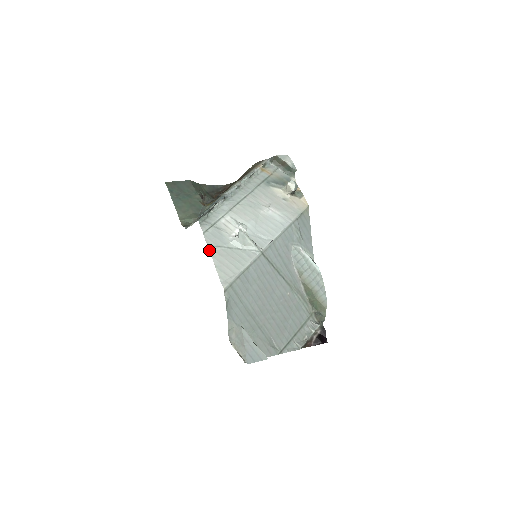
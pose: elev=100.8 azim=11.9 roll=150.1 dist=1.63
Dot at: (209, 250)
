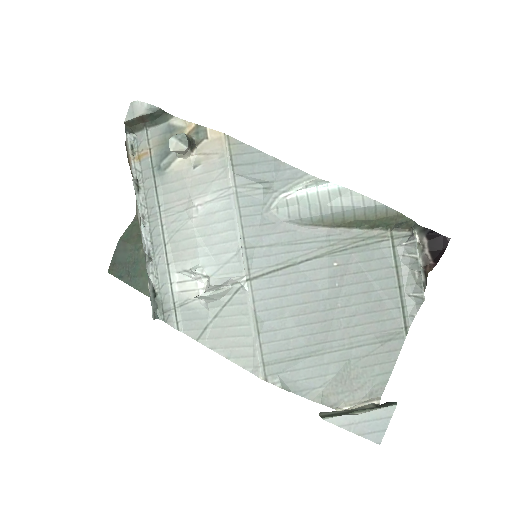
Dot at: occluded
